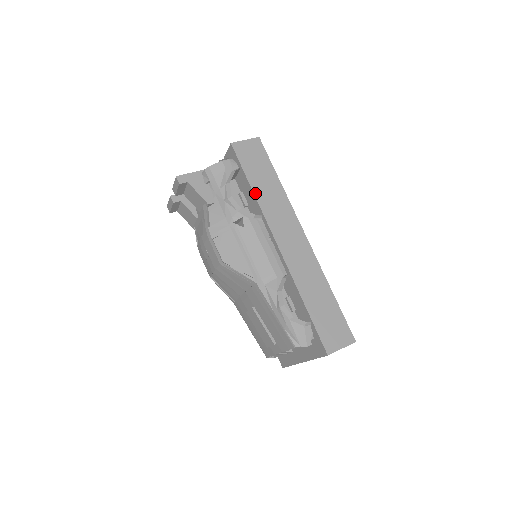
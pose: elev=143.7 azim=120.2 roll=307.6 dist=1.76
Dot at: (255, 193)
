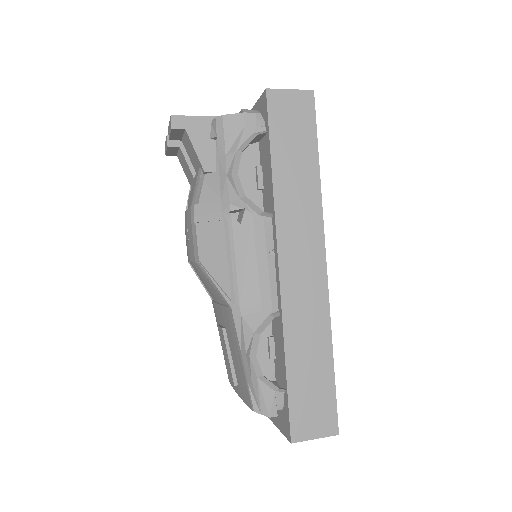
Dot at: (274, 178)
